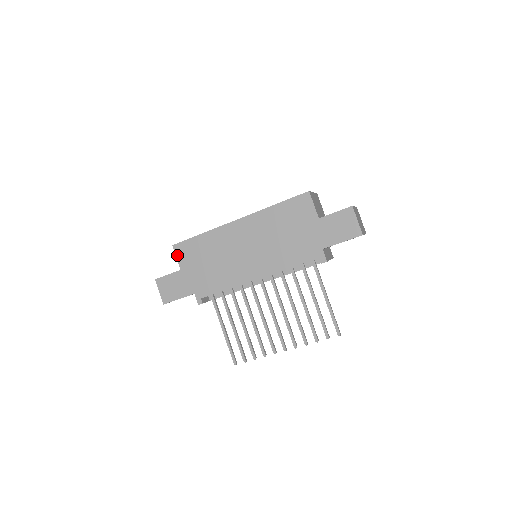
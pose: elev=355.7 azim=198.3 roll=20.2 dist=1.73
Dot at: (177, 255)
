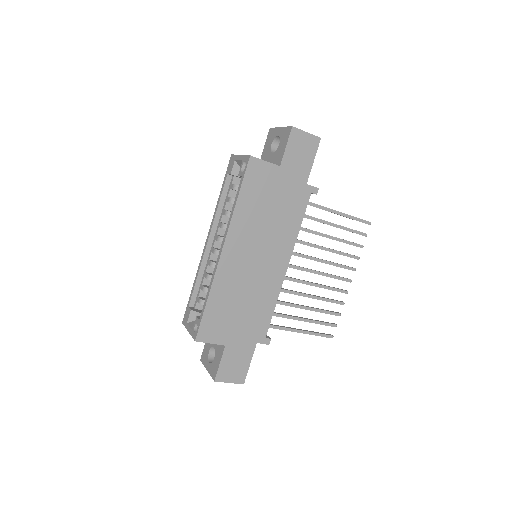
Dot at: (208, 341)
